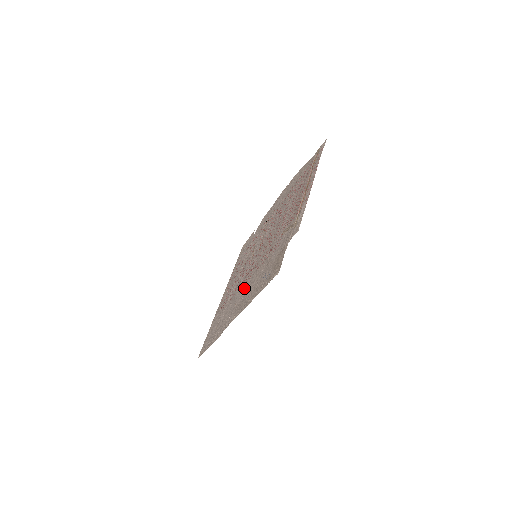
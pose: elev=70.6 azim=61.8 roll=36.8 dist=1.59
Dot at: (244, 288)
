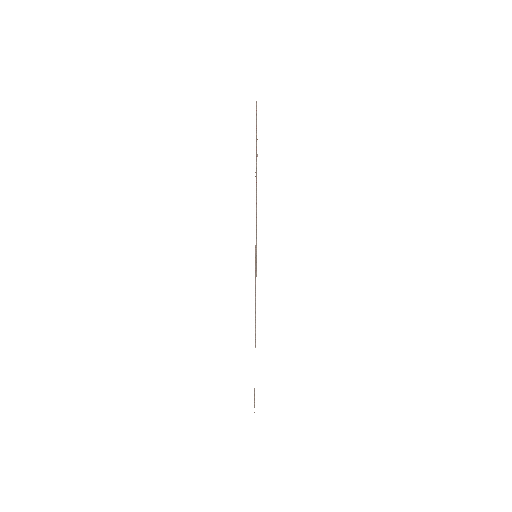
Dot at: occluded
